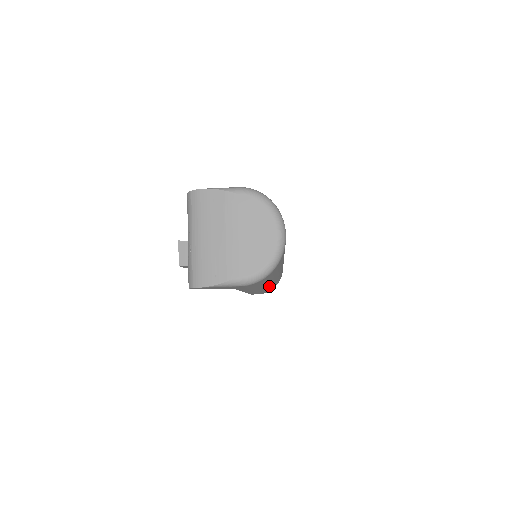
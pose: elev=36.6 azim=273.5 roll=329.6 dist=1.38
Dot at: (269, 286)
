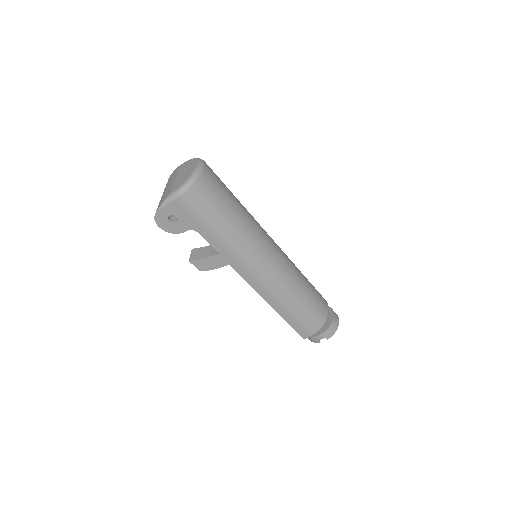
Dot at: (269, 276)
